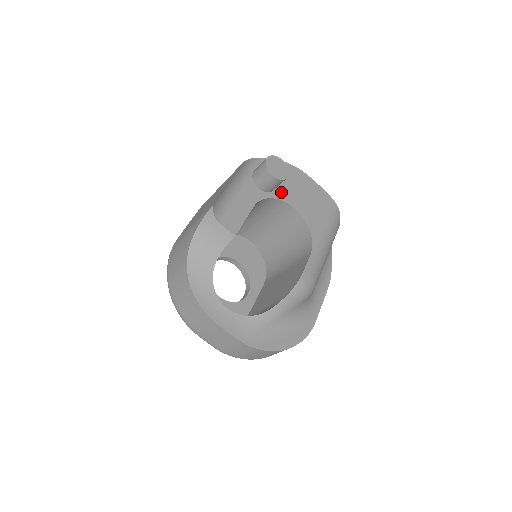
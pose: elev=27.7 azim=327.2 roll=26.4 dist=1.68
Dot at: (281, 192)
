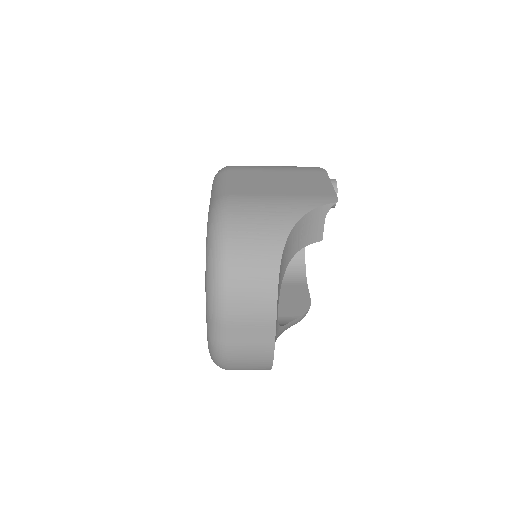
Dot at: occluded
